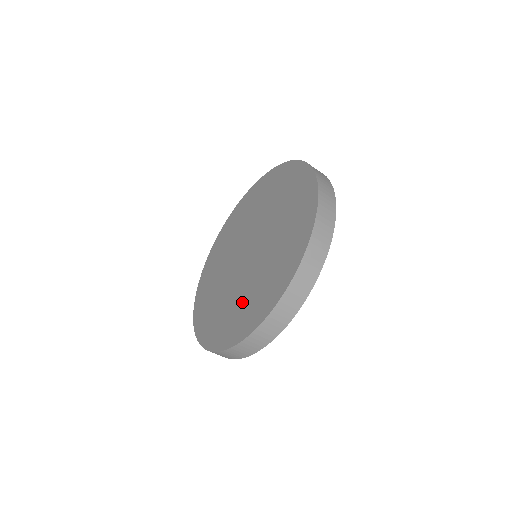
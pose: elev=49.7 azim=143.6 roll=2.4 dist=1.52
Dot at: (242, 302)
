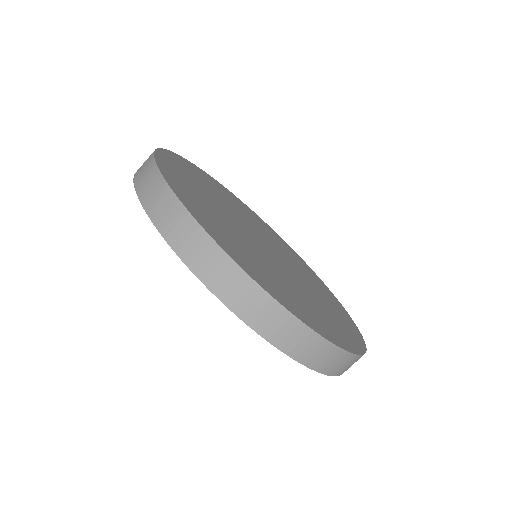
Dot at: occluded
